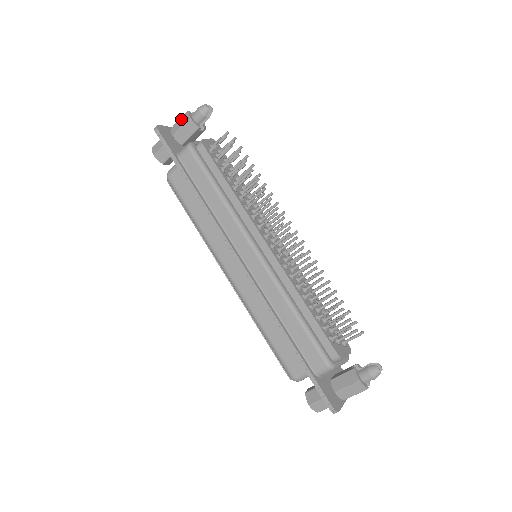
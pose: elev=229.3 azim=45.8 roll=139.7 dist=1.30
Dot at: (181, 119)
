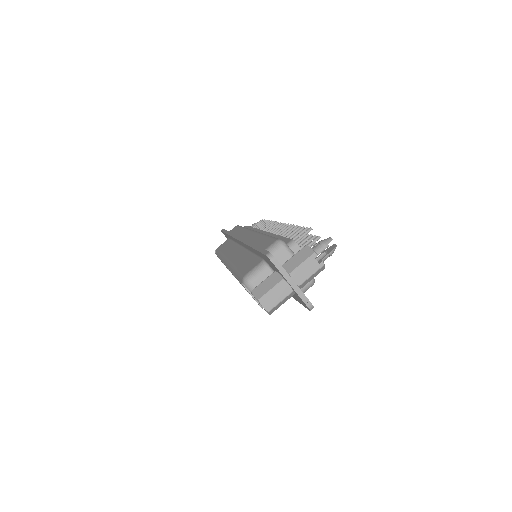
Dot at: occluded
